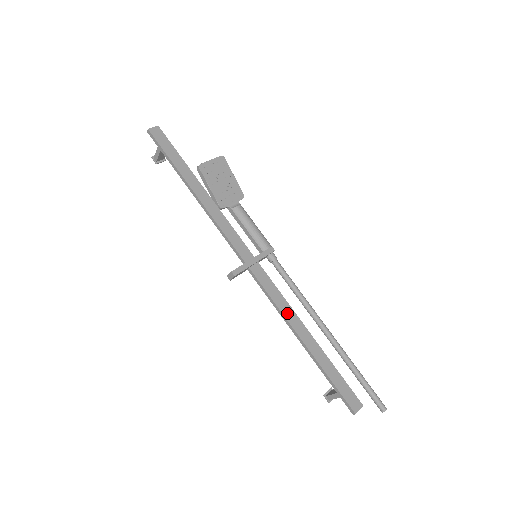
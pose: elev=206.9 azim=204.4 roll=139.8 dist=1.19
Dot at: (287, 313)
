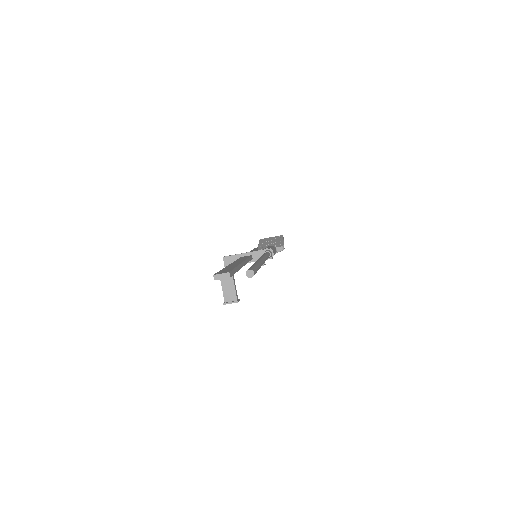
Dot at: occluded
